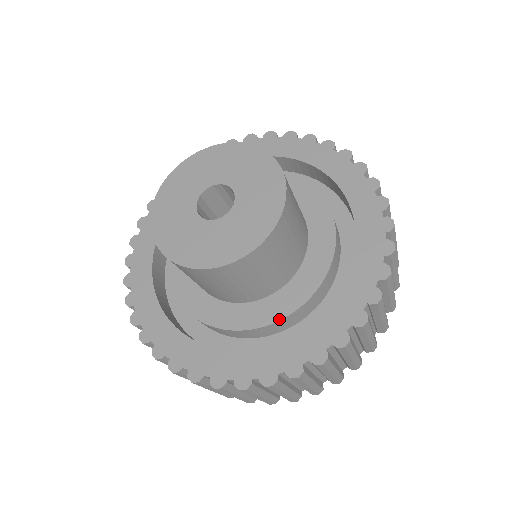
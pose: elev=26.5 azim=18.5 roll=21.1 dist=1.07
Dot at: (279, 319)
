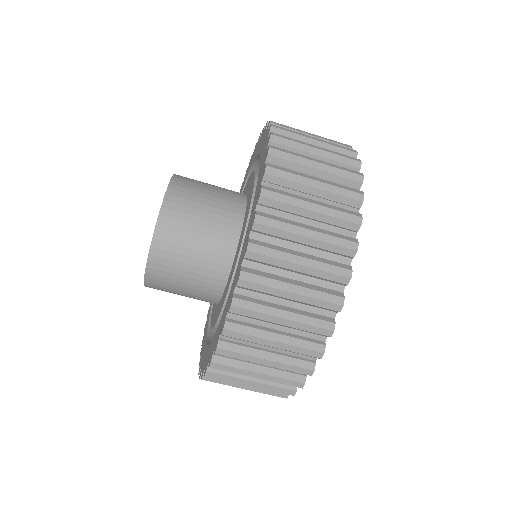
Dot at: (216, 321)
